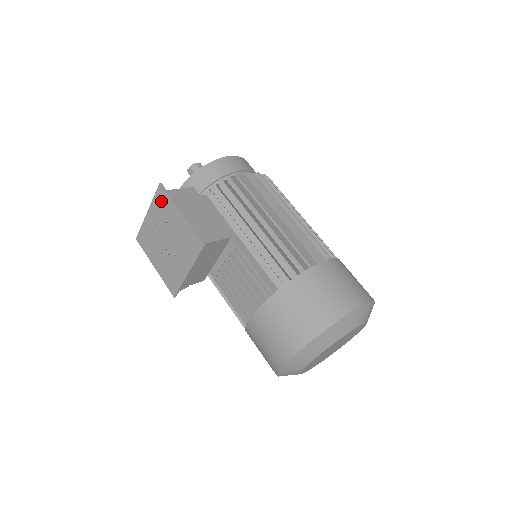
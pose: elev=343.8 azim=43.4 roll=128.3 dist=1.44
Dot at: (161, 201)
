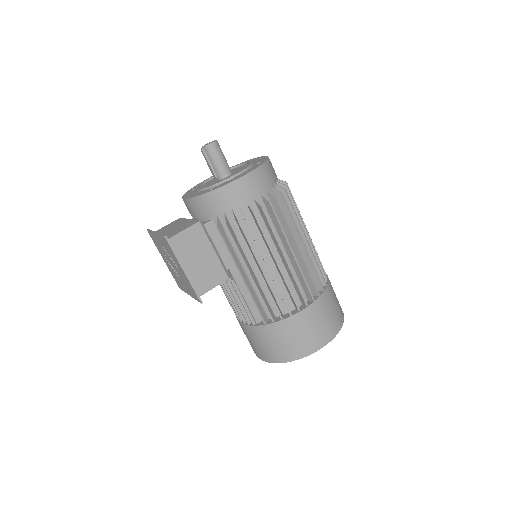
Dot at: (166, 245)
